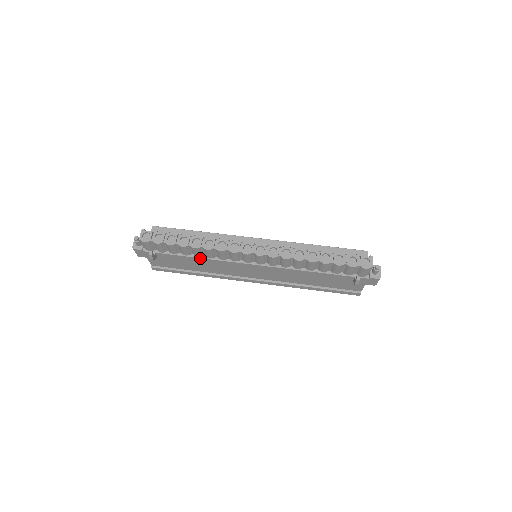
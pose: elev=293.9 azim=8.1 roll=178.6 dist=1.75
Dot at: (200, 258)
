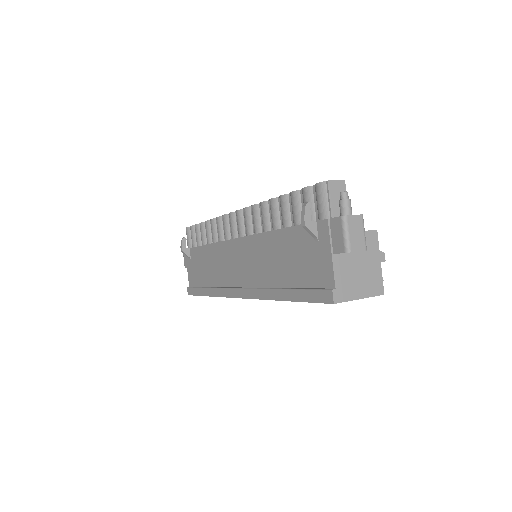
Dot at: (208, 245)
